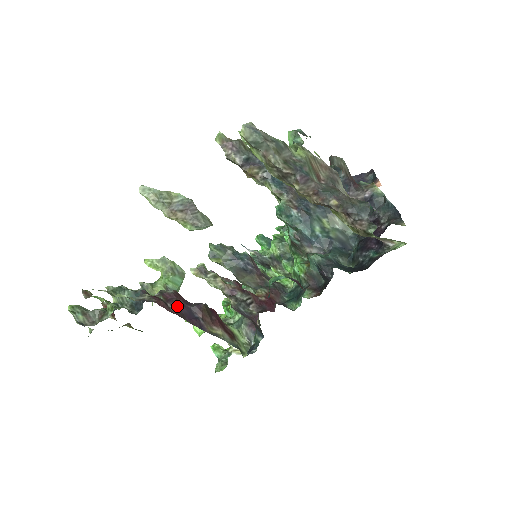
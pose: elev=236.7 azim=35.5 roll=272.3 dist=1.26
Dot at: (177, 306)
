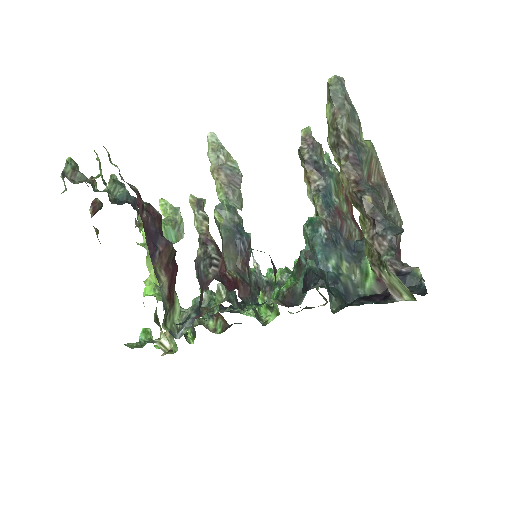
Dot at: (150, 220)
